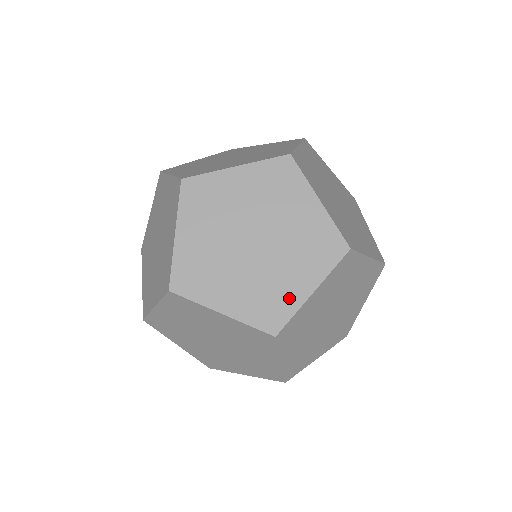
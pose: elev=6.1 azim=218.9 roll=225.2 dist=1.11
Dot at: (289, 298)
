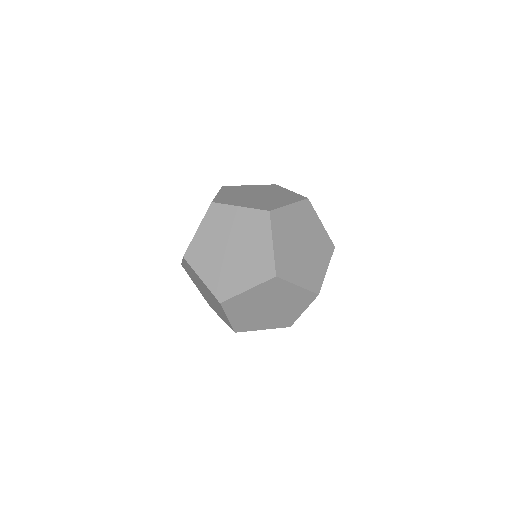
Dot at: (320, 274)
